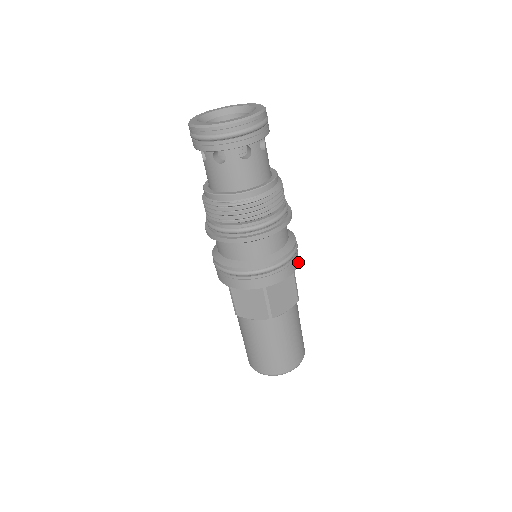
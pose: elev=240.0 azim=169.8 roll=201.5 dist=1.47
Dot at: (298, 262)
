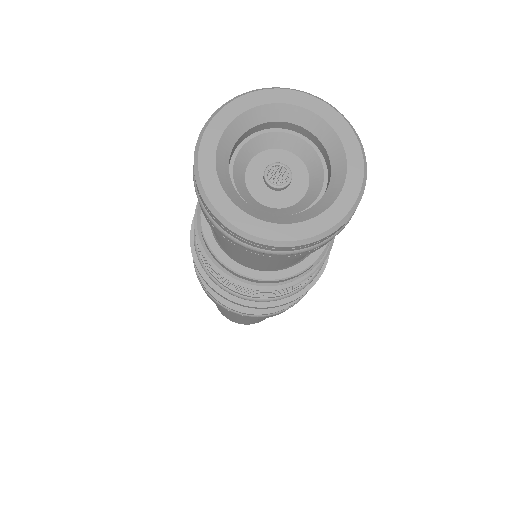
Dot at: occluded
